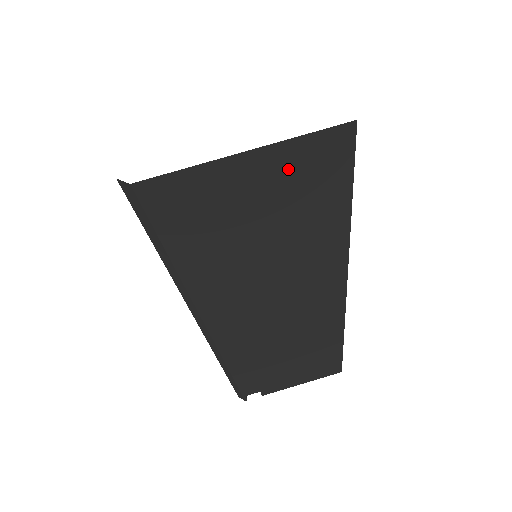
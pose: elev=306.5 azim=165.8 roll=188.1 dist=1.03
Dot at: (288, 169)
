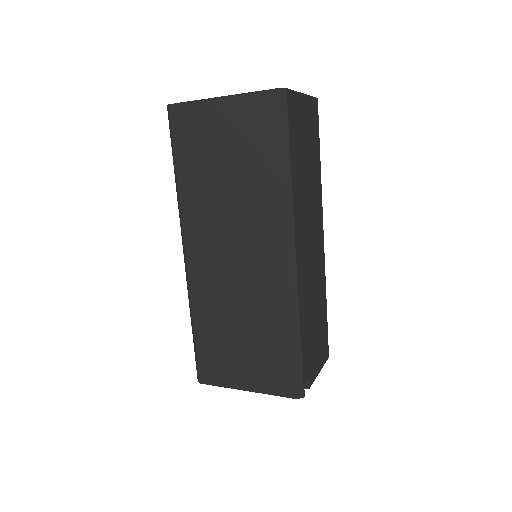
Dot at: (310, 112)
